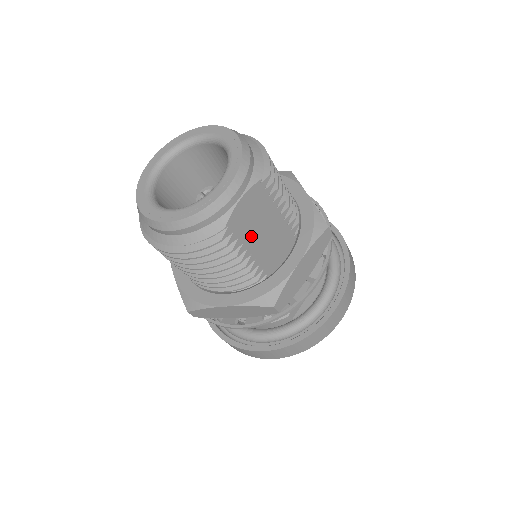
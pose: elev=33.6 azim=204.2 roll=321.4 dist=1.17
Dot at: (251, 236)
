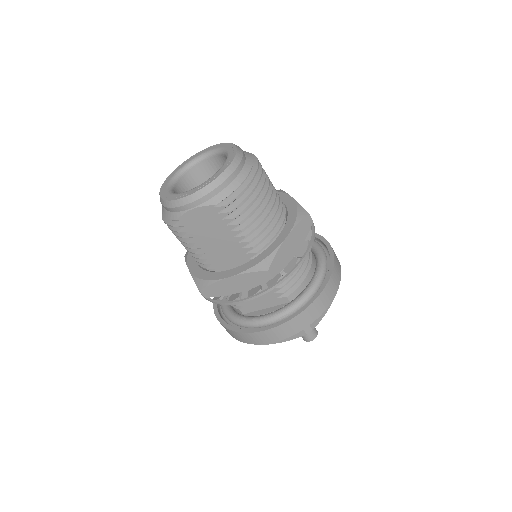
Dot at: (202, 237)
